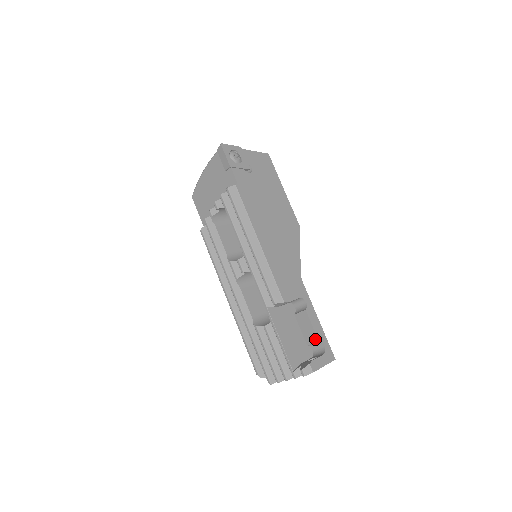
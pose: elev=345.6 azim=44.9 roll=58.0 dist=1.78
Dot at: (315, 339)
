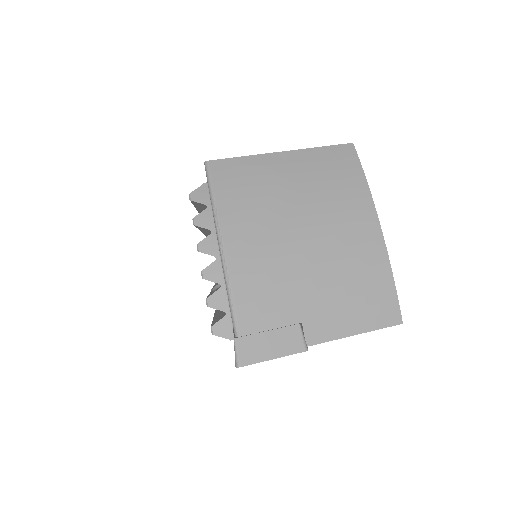
Dot at: occluded
